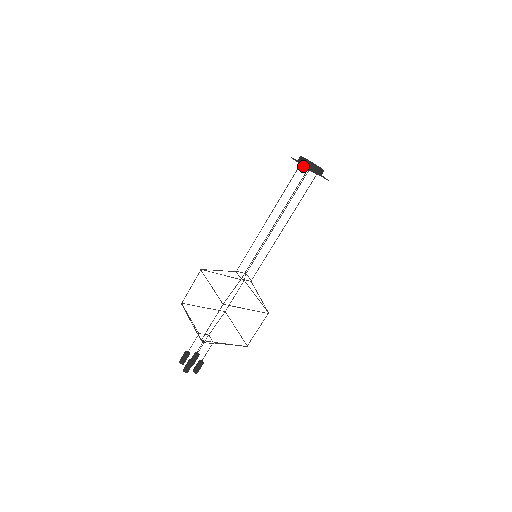
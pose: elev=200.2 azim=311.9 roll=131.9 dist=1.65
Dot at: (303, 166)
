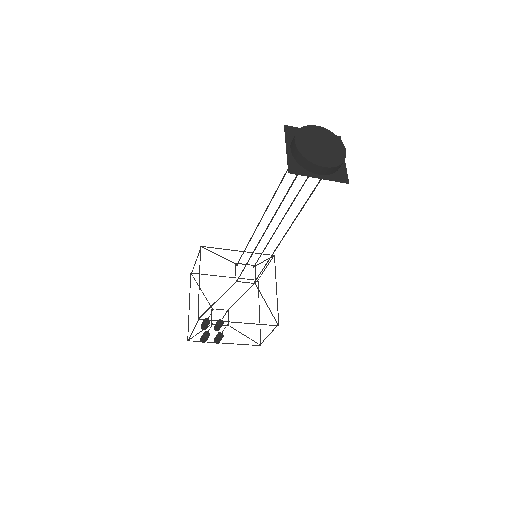
Dot at: (287, 162)
